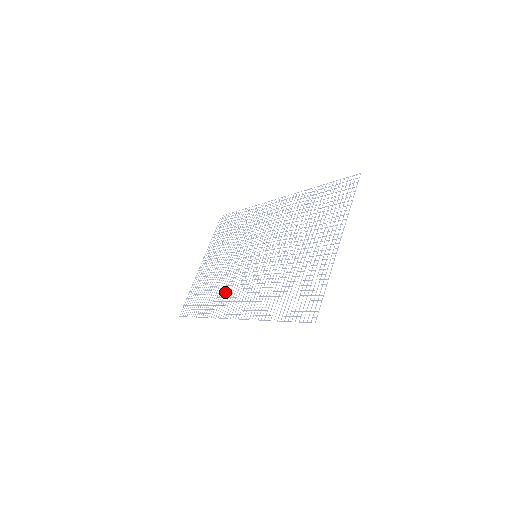
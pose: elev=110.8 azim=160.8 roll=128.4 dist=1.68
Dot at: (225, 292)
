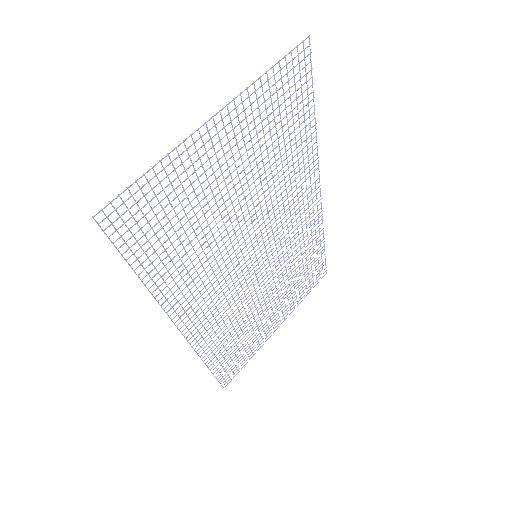
Dot at: (225, 320)
